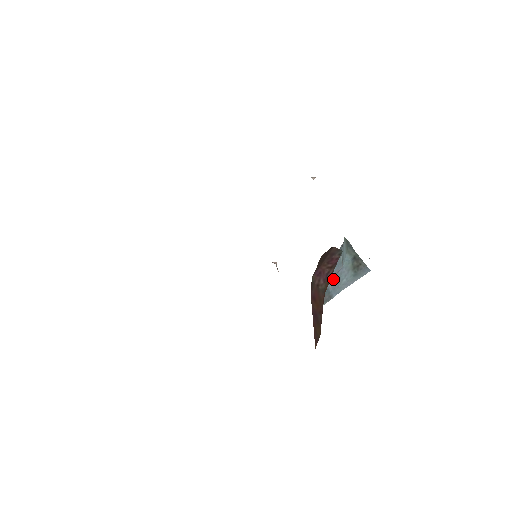
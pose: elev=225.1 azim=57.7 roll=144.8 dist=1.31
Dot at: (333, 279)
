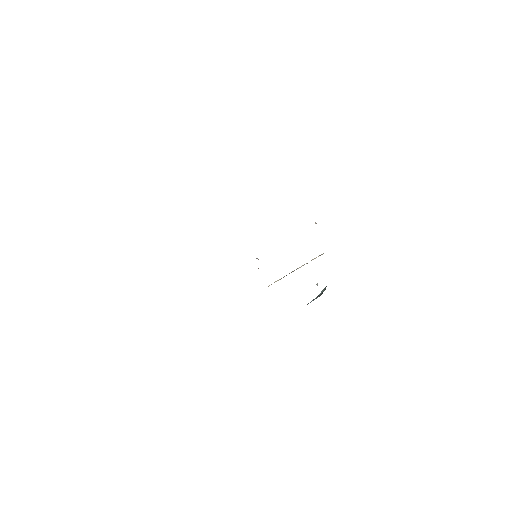
Dot at: occluded
